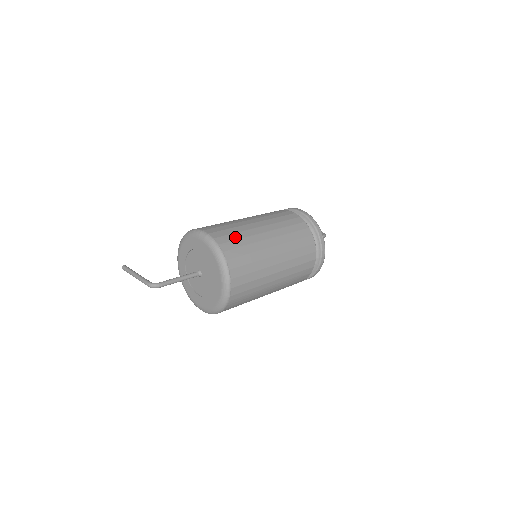
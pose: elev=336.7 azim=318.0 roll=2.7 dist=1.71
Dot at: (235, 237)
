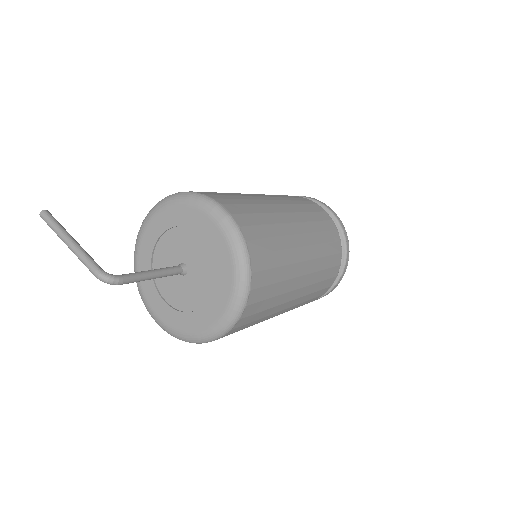
Dot at: (266, 233)
